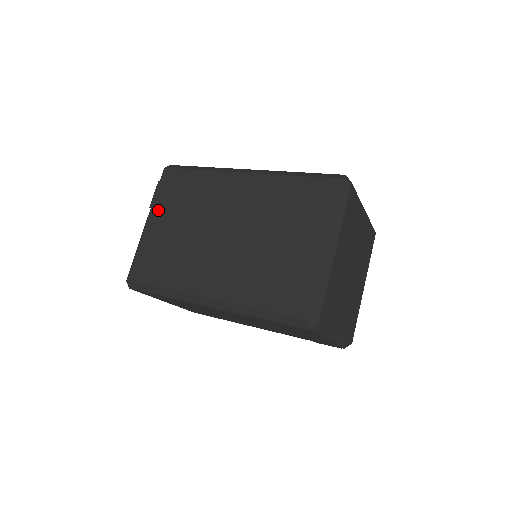
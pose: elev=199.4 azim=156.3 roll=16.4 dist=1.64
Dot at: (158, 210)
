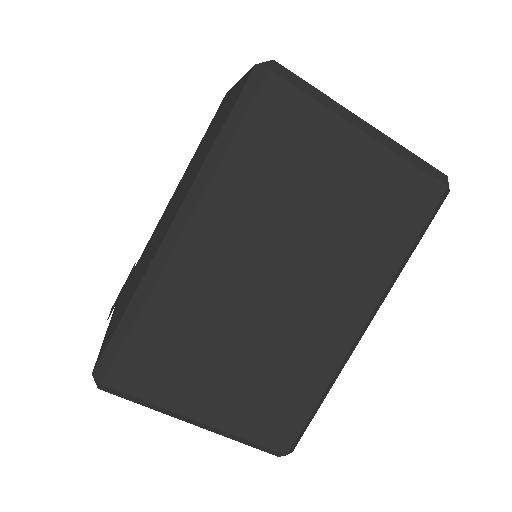
Dot at: (115, 312)
